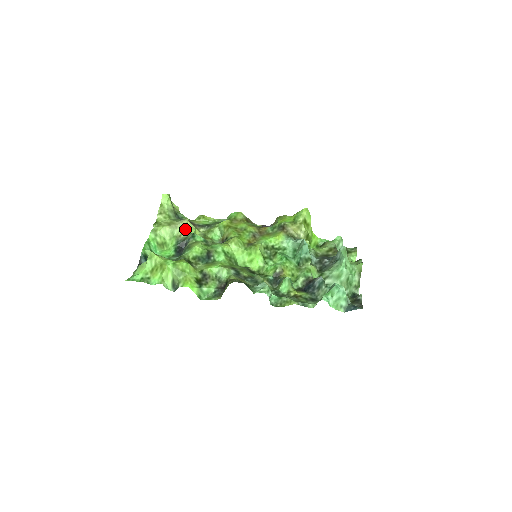
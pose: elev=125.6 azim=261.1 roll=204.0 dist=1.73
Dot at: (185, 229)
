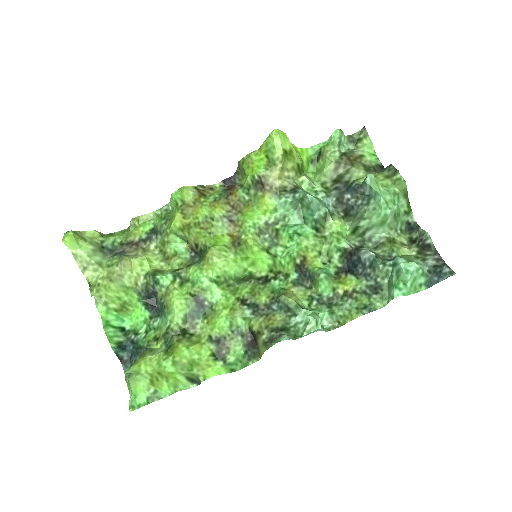
Dot at: (135, 272)
